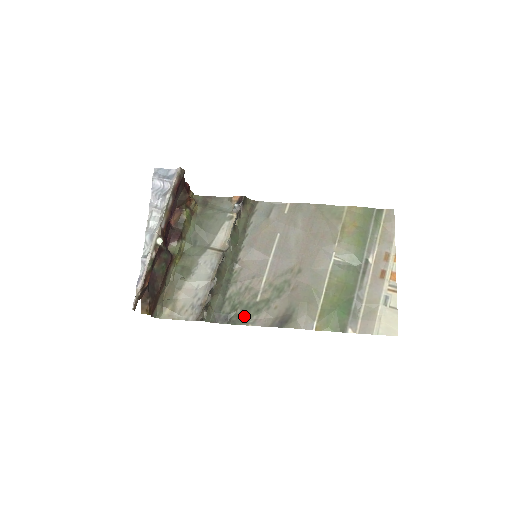
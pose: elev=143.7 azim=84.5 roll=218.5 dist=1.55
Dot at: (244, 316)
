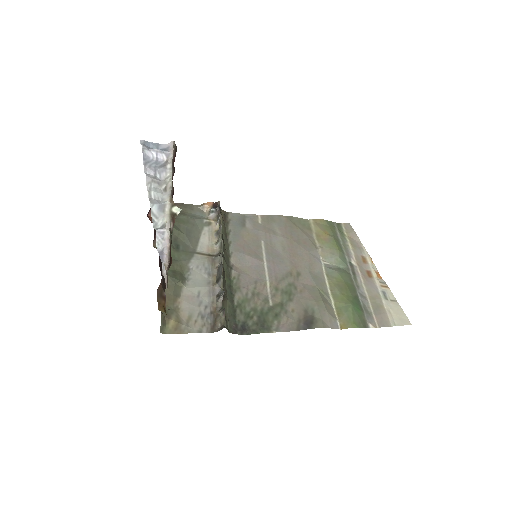
Dot at: (264, 323)
